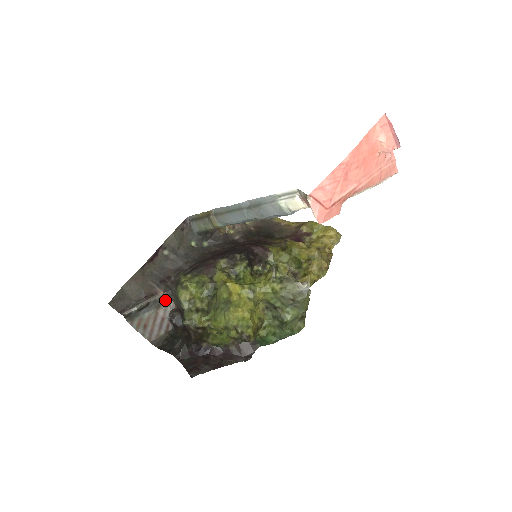
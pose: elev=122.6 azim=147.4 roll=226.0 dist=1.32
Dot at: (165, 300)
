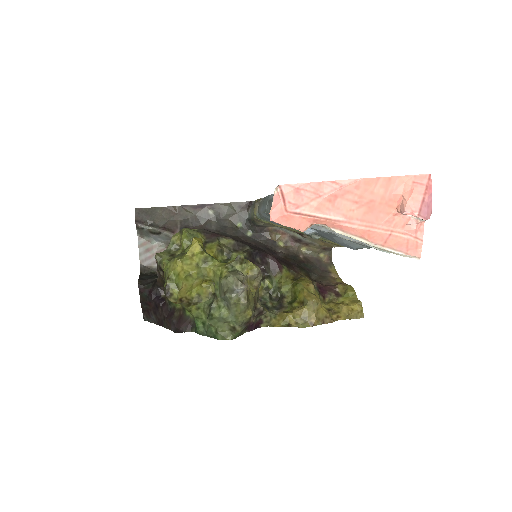
Dot at: occluded
